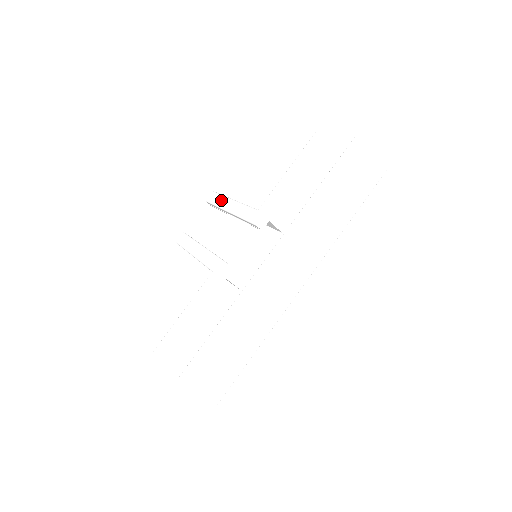
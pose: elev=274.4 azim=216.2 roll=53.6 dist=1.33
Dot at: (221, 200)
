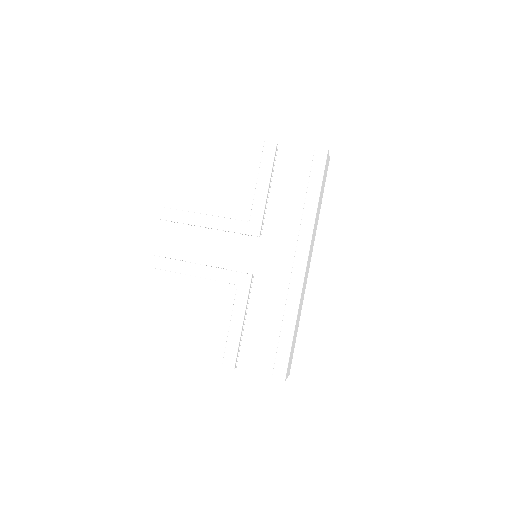
Dot at: (187, 217)
